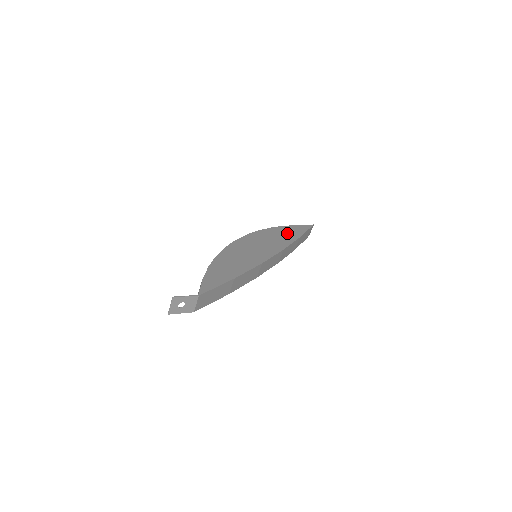
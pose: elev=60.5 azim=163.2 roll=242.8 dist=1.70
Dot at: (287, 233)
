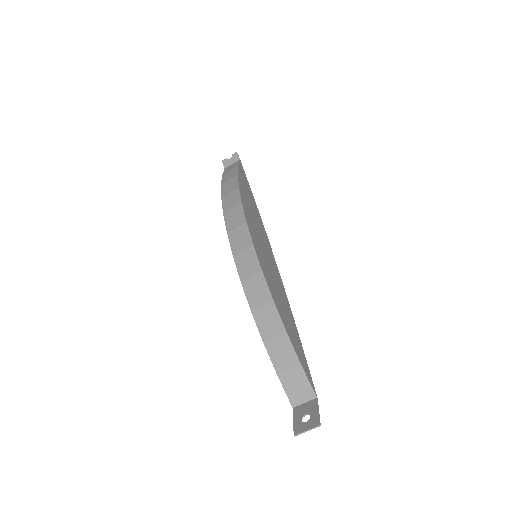
Dot at: (248, 193)
